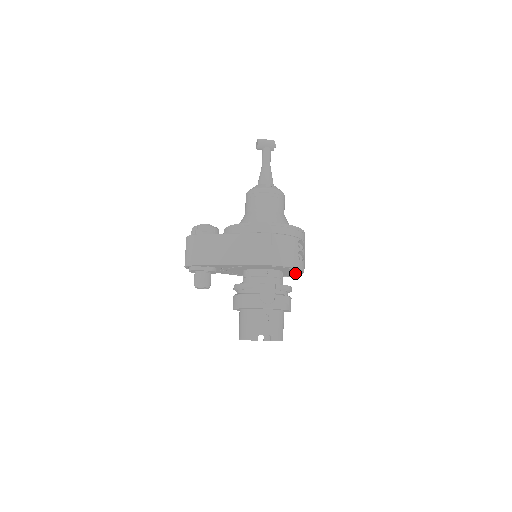
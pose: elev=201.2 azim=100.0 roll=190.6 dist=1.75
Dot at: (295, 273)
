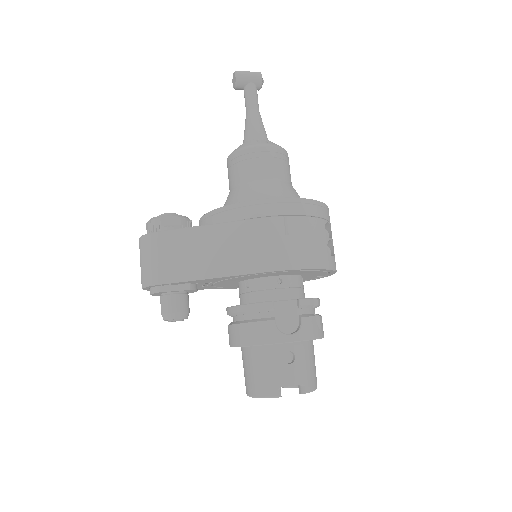
Dot at: occluded
